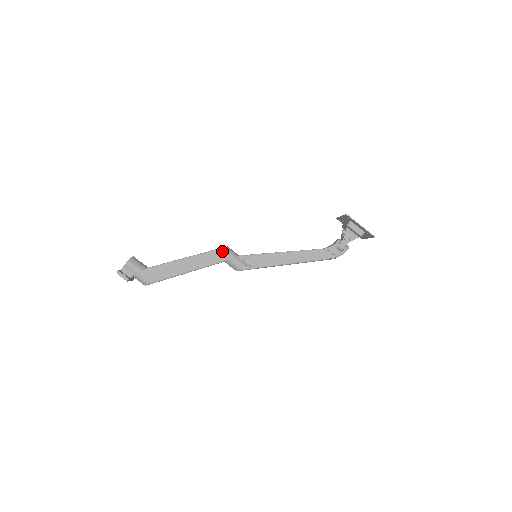
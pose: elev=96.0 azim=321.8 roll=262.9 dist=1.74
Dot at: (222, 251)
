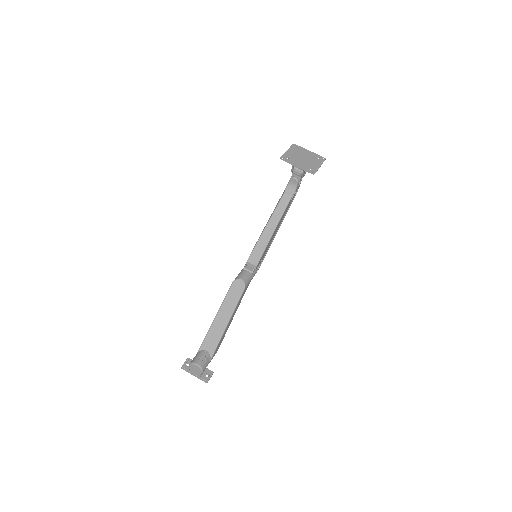
Dot at: (245, 289)
